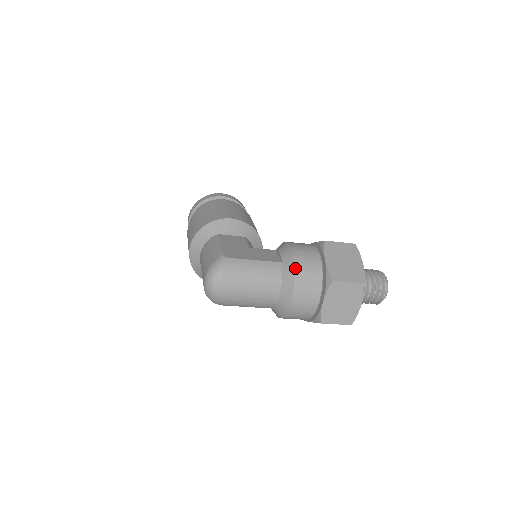
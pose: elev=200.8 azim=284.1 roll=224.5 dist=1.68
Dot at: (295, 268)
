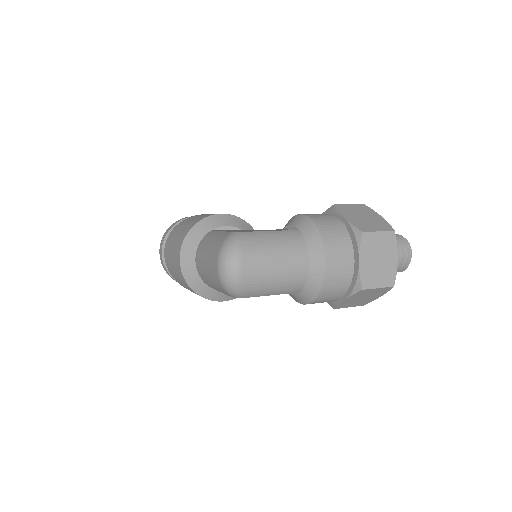
Dot at: (318, 228)
